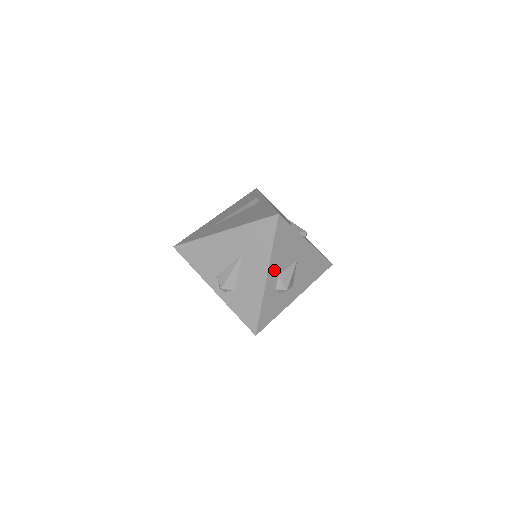
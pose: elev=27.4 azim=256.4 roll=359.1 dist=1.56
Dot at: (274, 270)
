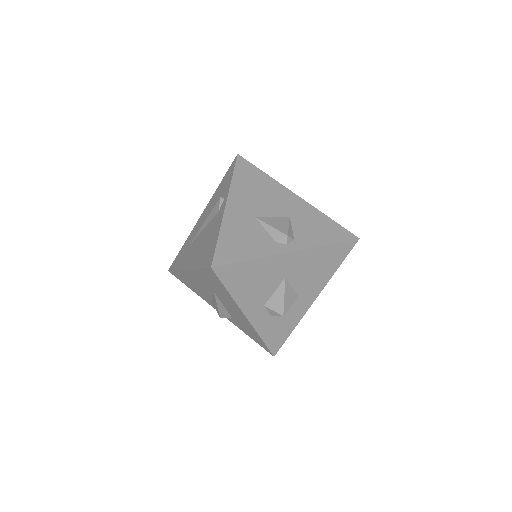
Dot at: (253, 306)
